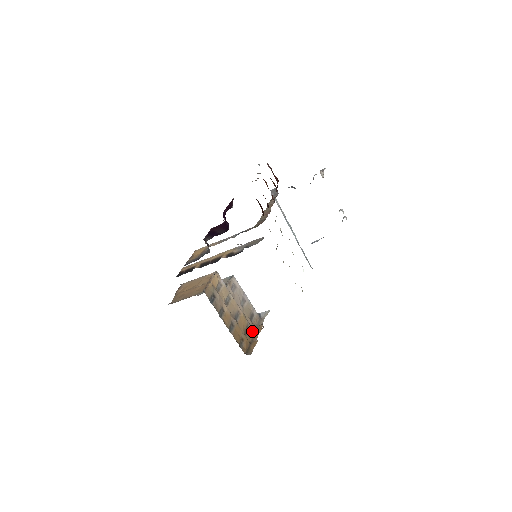
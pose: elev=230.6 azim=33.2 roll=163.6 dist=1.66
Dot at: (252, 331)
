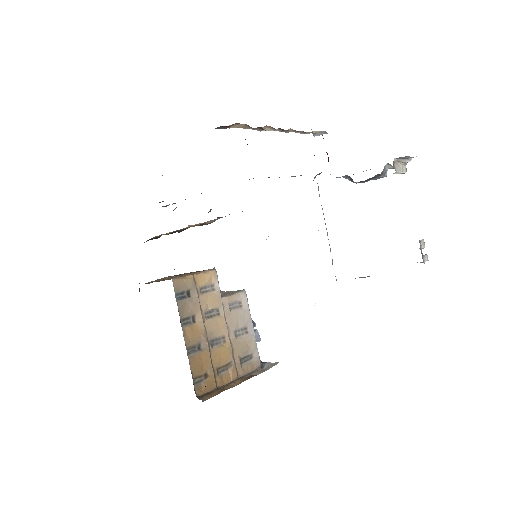
Dot at: (233, 376)
